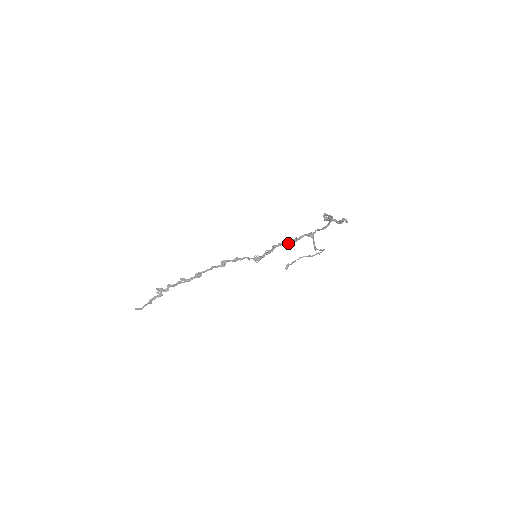
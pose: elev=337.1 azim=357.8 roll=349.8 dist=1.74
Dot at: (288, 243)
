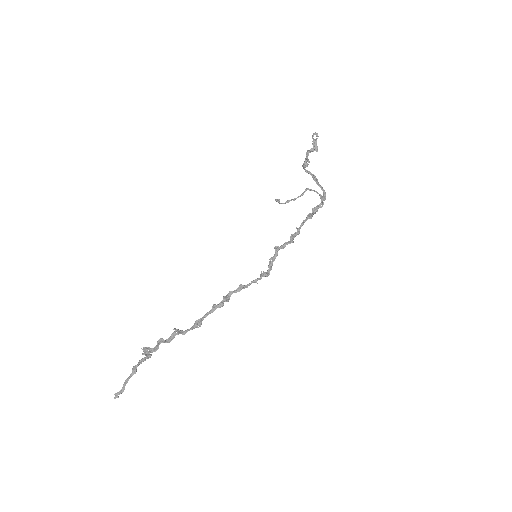
Dot at: (292, 242)
